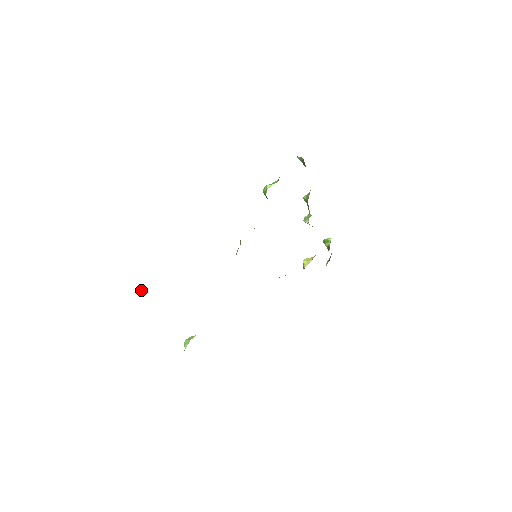
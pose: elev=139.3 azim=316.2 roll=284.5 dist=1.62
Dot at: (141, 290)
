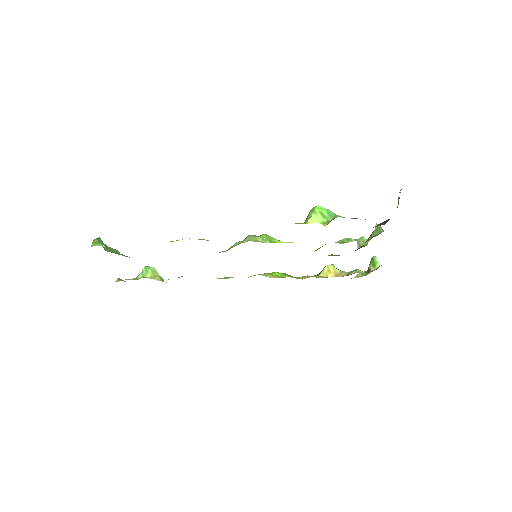
Dot at: (94, 241)
